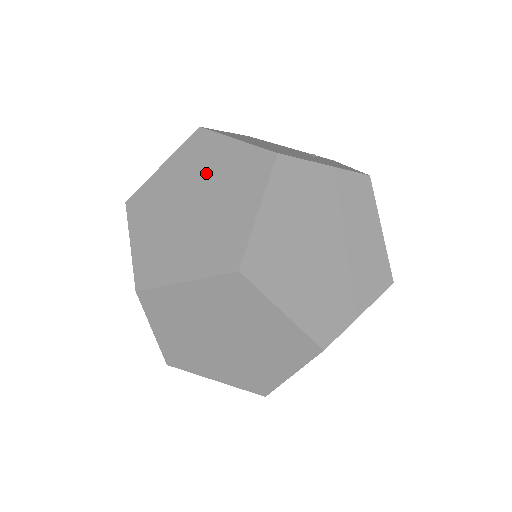
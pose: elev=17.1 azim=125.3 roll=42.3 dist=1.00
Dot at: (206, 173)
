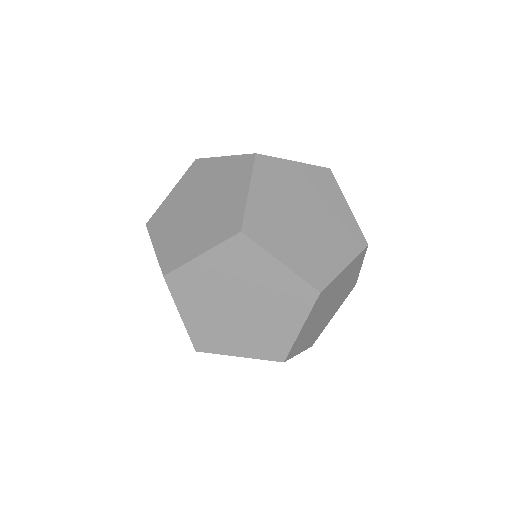
Dot at: (206, 184)
